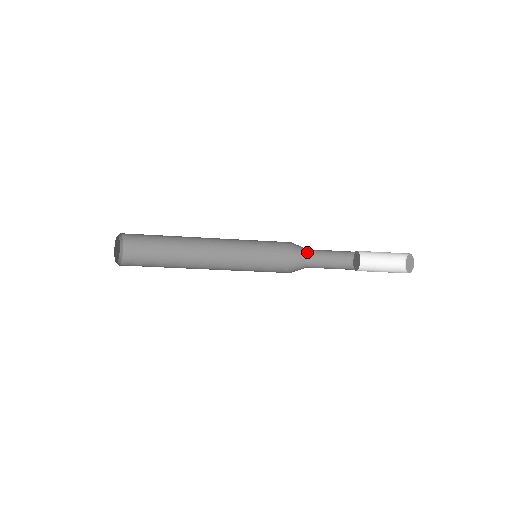
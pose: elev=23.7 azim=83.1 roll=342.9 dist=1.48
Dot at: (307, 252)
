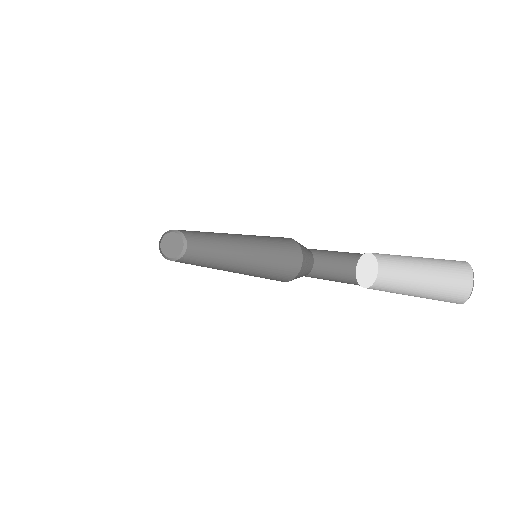
Dot at: (314, 254)
